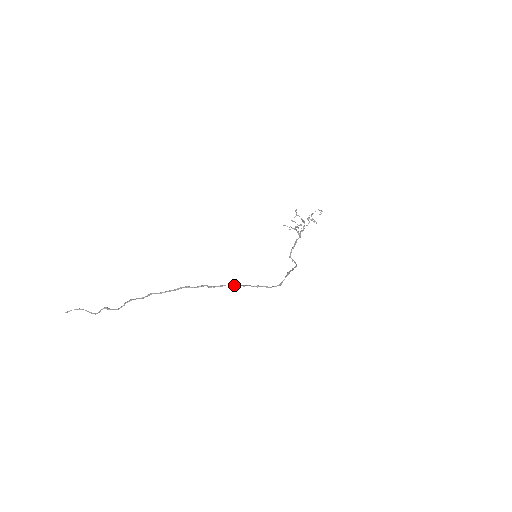
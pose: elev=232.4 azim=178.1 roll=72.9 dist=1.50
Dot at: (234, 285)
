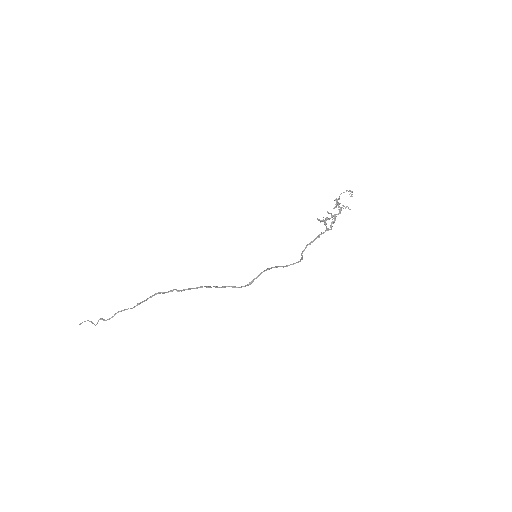
Dot at: (200, 287)
